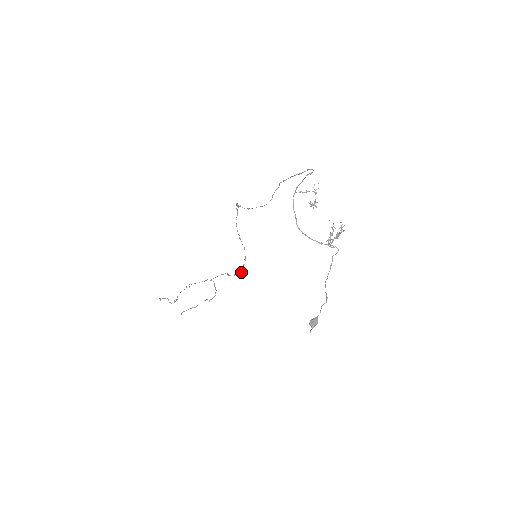
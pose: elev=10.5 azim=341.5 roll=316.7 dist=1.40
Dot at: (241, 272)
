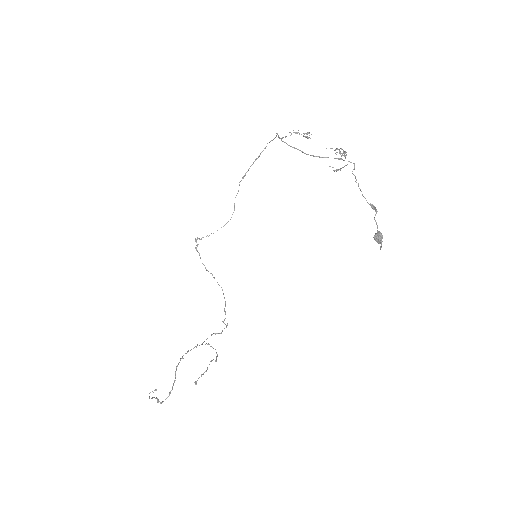
Dot at: (226, 327)
